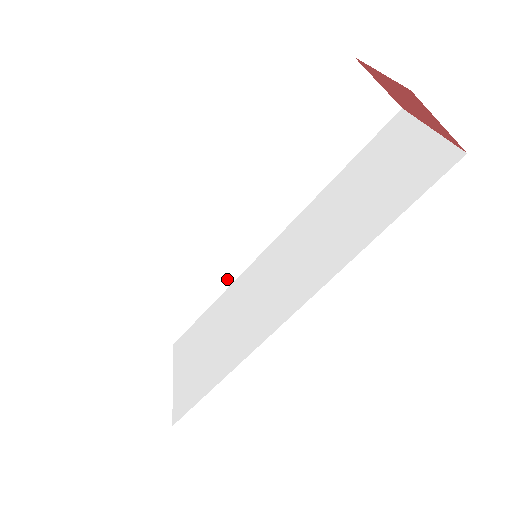
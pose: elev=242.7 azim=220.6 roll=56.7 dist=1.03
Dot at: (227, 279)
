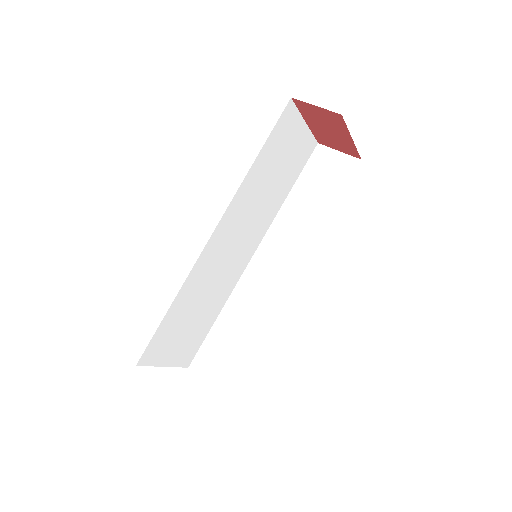
Dot at: (263, 319)
